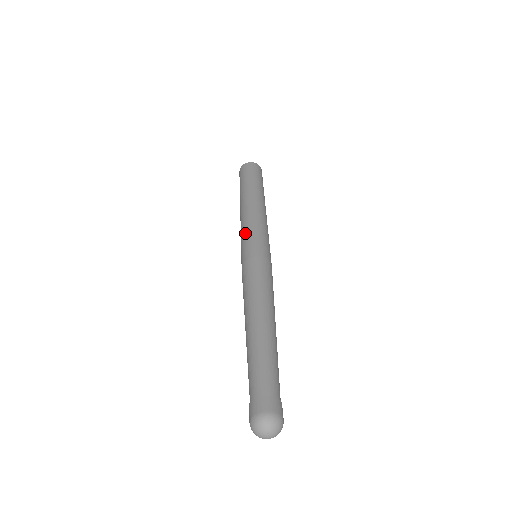
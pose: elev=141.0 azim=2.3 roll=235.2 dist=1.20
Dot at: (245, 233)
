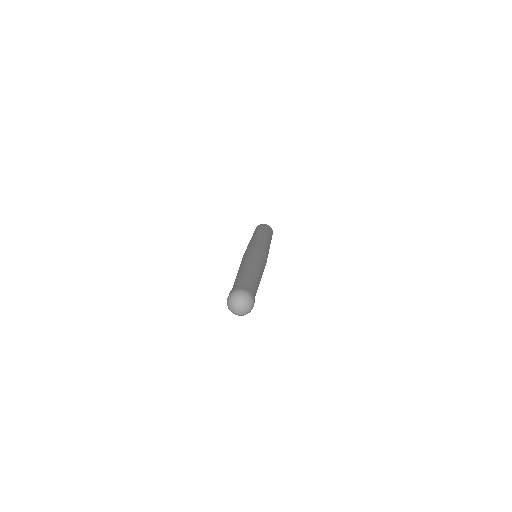
Dot at: (251, 242)
